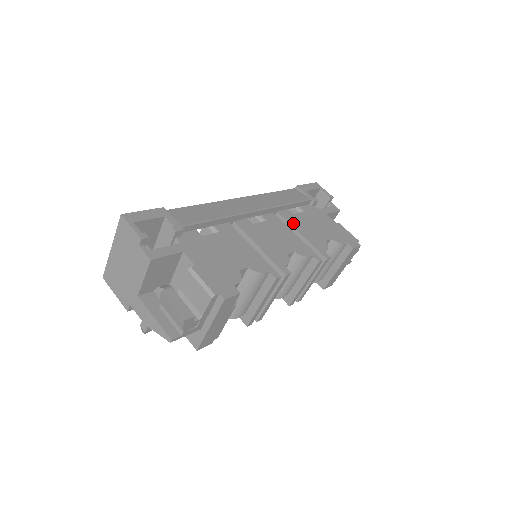
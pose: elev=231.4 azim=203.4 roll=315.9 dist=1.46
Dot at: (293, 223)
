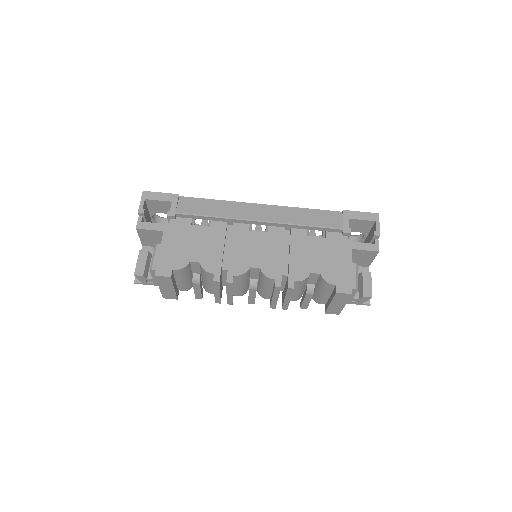
Dot at: (294, 244)
